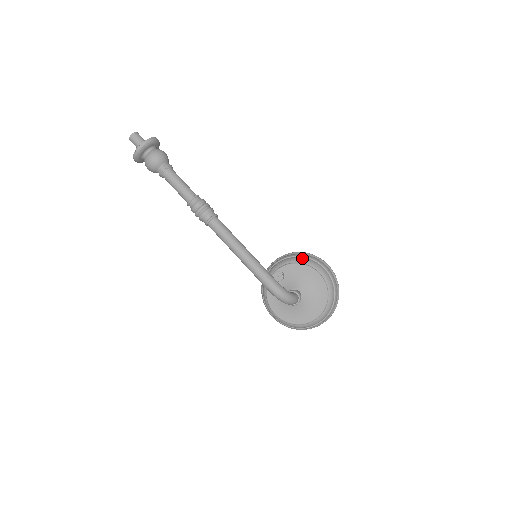
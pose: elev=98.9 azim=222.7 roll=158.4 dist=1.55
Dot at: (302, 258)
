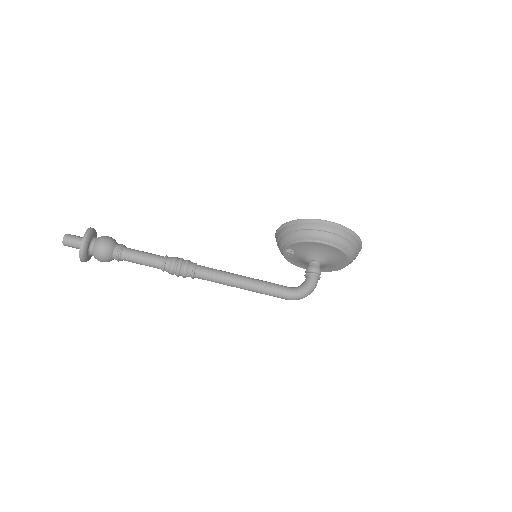
Dot at: (301, 233)
